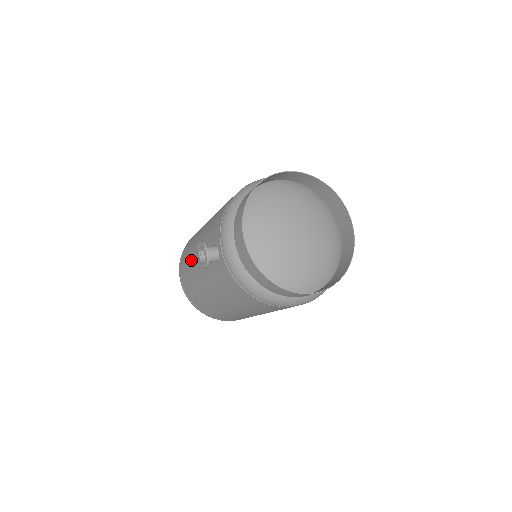
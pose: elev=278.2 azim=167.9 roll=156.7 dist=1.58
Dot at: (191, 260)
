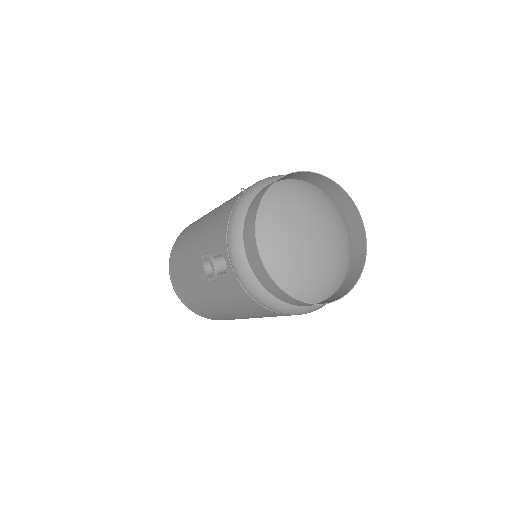
Dot at: (186, 264)
